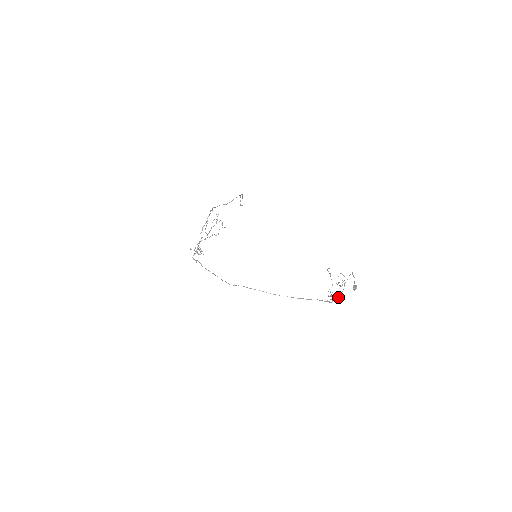
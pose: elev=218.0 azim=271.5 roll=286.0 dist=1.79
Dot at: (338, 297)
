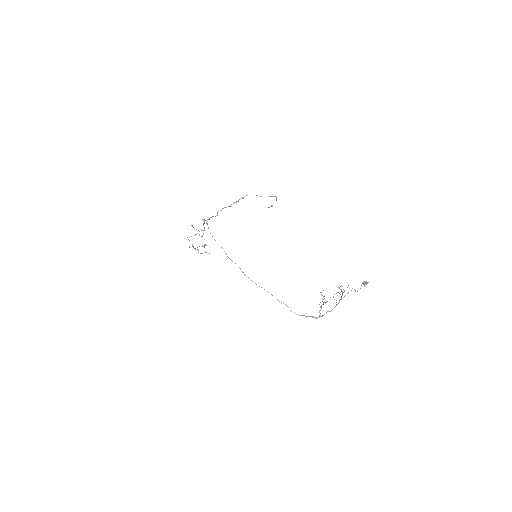
Dot at: (328, 311)
